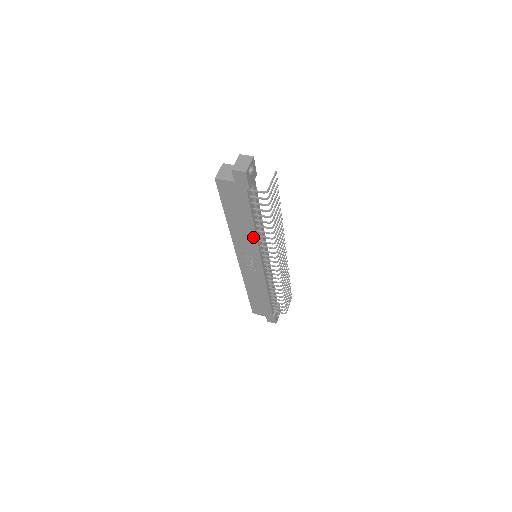
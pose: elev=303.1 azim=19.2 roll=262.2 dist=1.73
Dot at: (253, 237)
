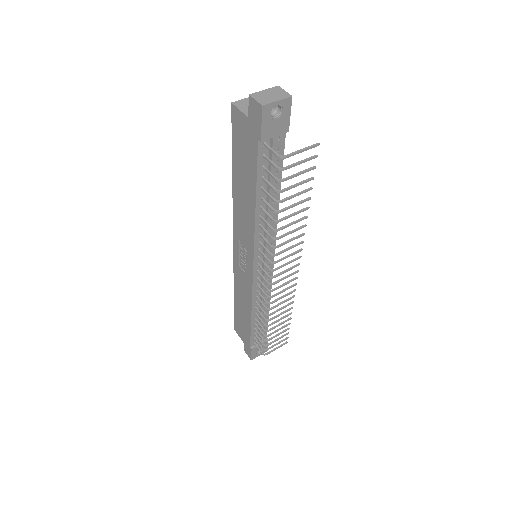
Dot at: (252, 221)
